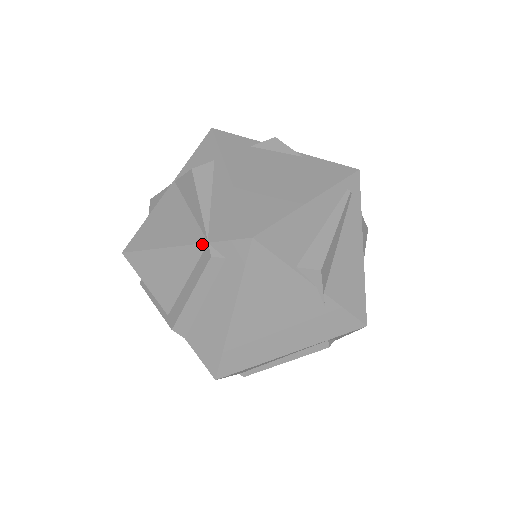
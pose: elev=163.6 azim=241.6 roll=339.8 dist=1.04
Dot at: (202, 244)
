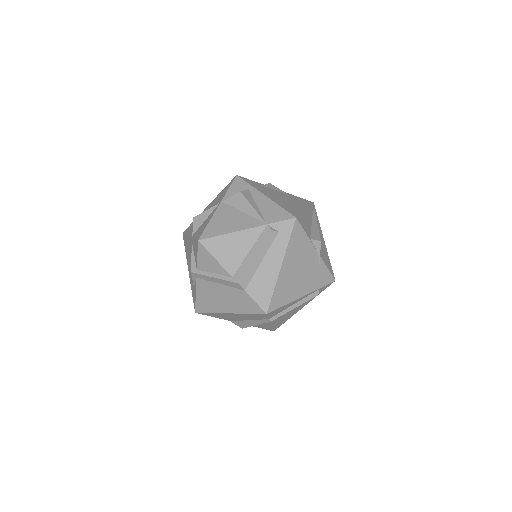
Dot at: (263, 226)
